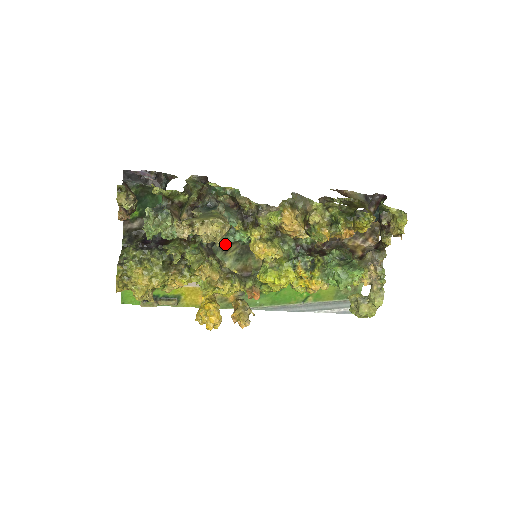
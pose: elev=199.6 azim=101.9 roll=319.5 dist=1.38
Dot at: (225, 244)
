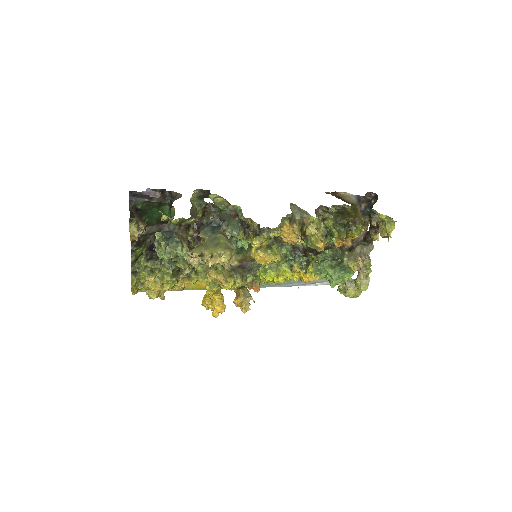
Dot at: occluded
